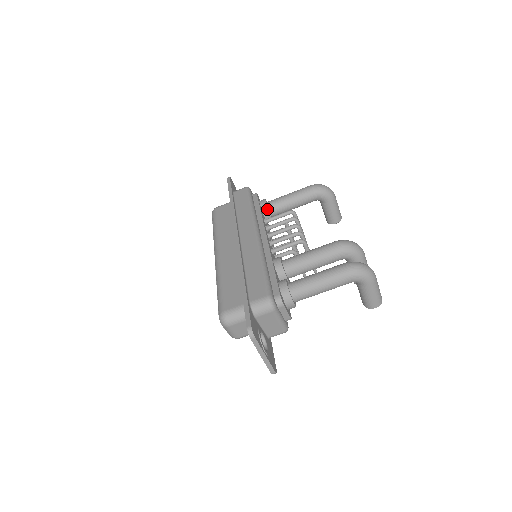
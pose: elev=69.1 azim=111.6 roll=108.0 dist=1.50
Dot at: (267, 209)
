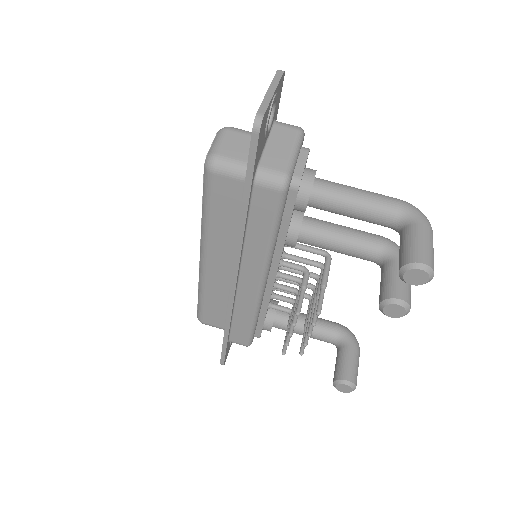
Dot at: (277, 301)
